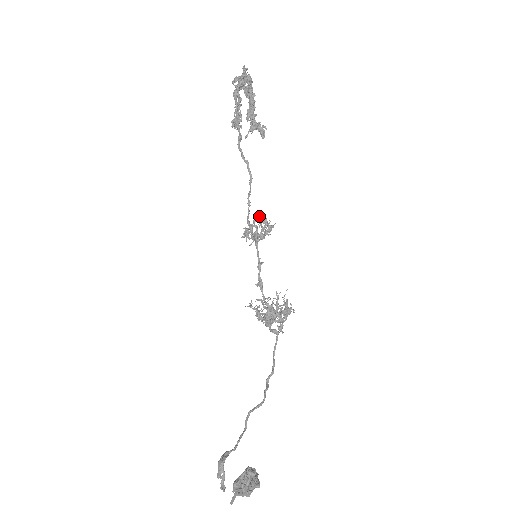
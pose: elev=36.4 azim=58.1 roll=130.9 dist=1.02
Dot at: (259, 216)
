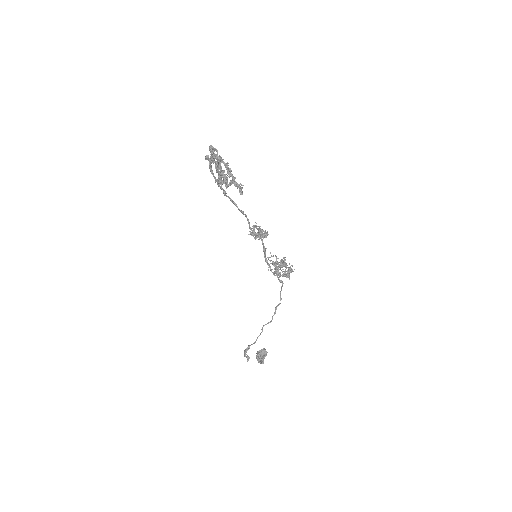
Dot at: (254, 232)
